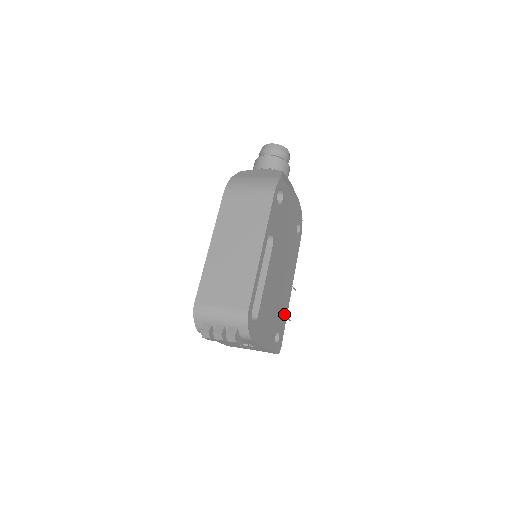
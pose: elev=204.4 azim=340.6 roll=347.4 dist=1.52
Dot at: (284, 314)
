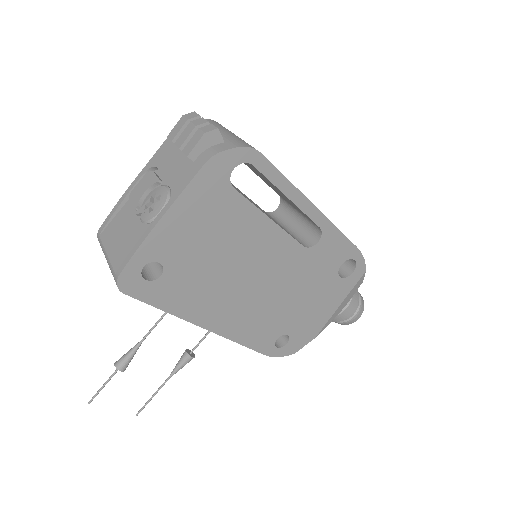
Dot at: (180, 301)
